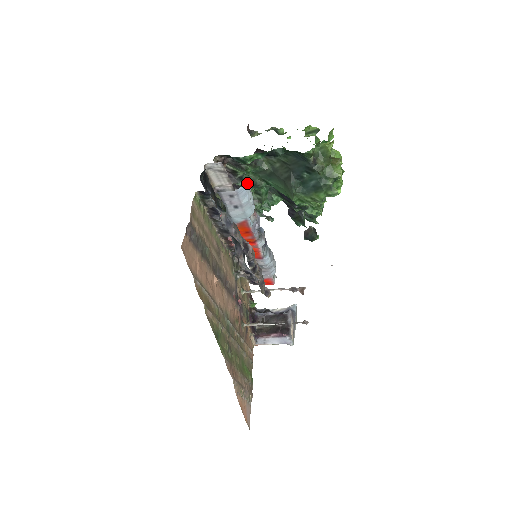
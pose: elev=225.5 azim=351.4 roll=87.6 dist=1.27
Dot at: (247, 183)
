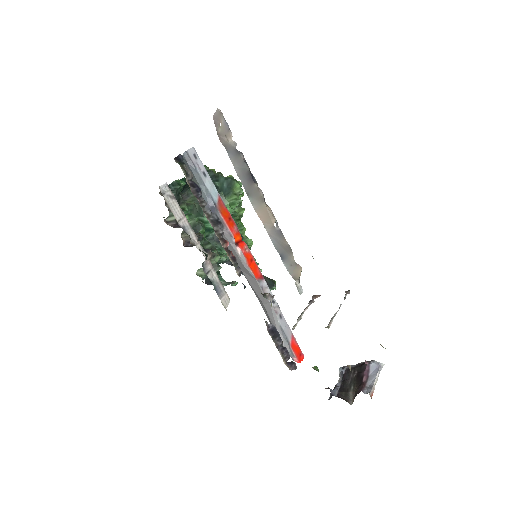
Dot at: occluded
